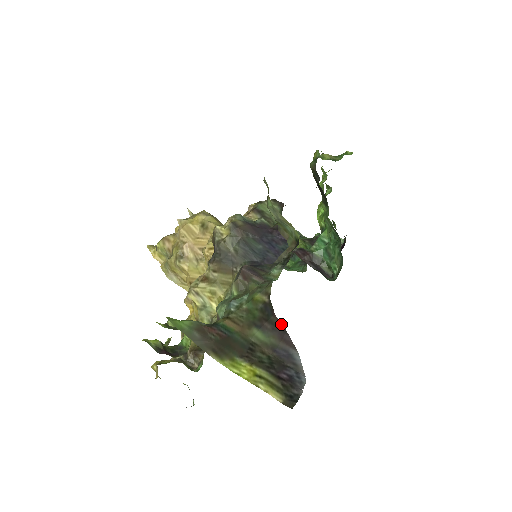
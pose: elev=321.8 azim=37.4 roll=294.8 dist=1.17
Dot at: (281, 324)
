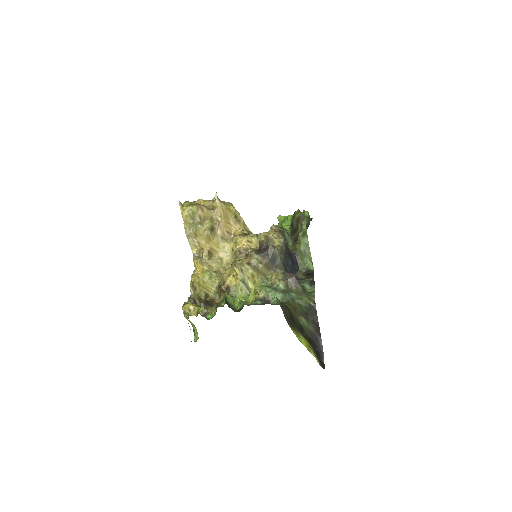
Dot at: occluded
